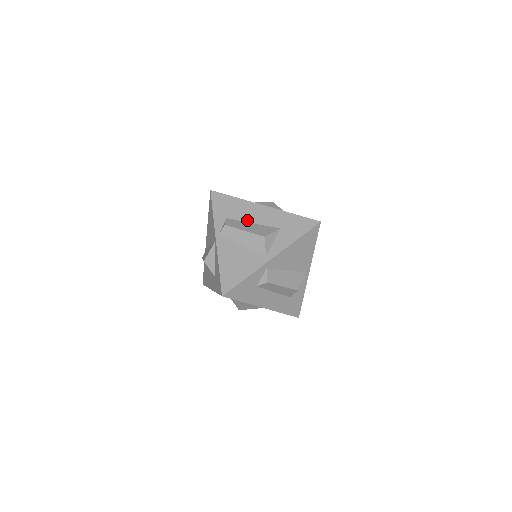
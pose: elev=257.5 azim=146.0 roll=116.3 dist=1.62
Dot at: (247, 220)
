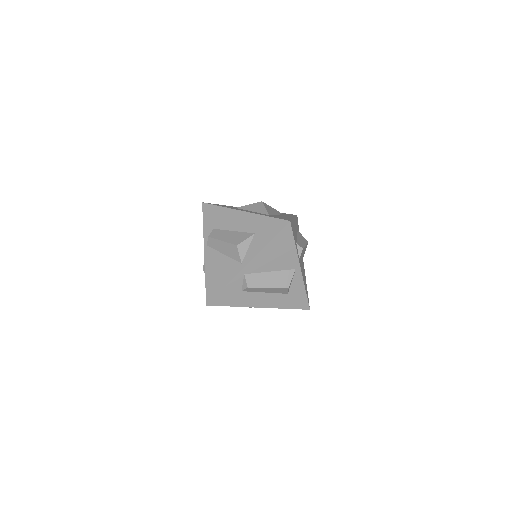
Dot at: (228, 228)
